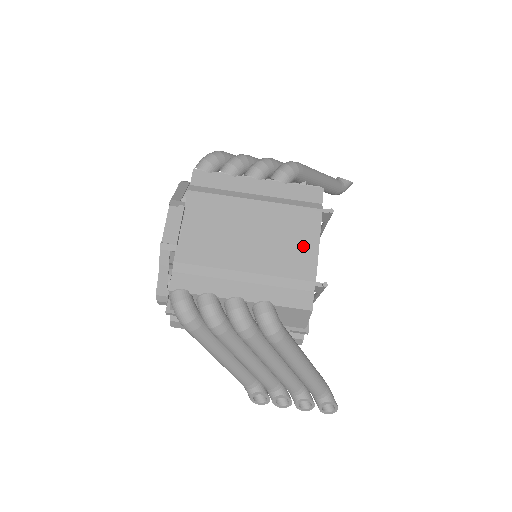
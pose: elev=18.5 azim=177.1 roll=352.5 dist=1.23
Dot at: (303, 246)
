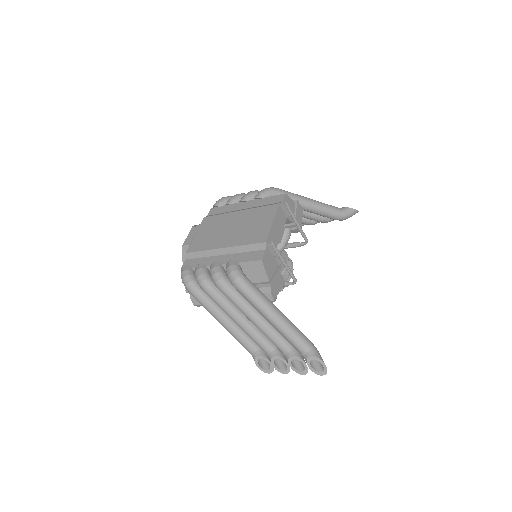
Dot at: (262, 225)
